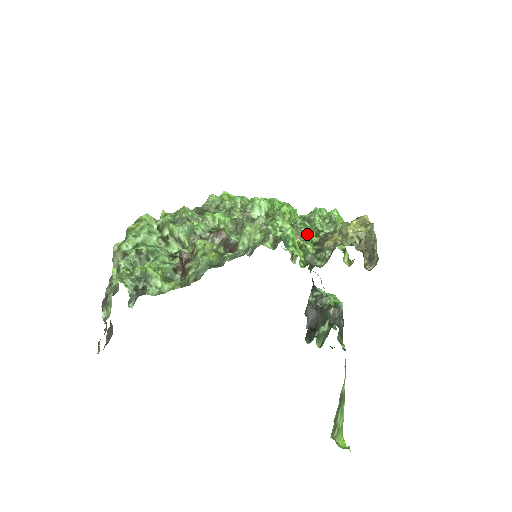
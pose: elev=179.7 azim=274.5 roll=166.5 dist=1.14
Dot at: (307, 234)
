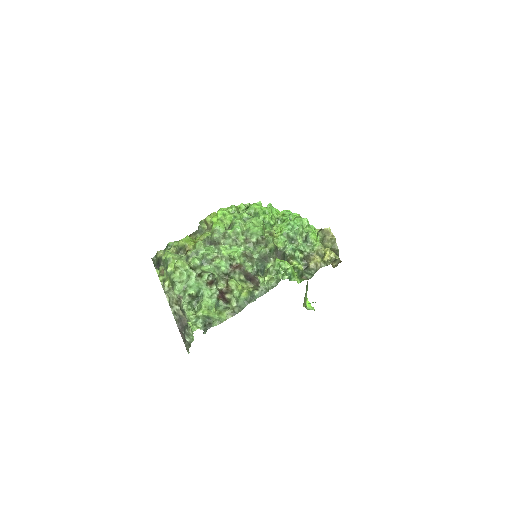
Dot at: (295, 253)
